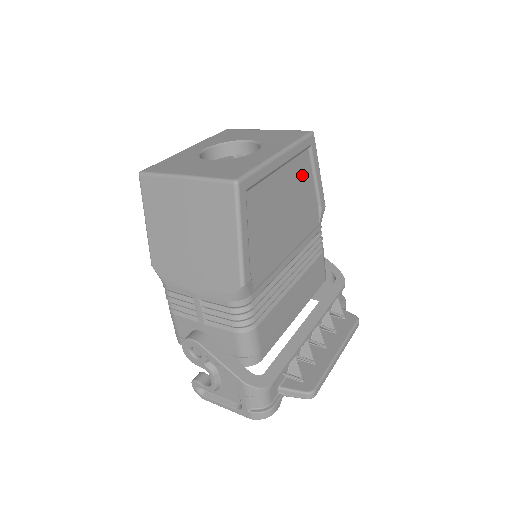
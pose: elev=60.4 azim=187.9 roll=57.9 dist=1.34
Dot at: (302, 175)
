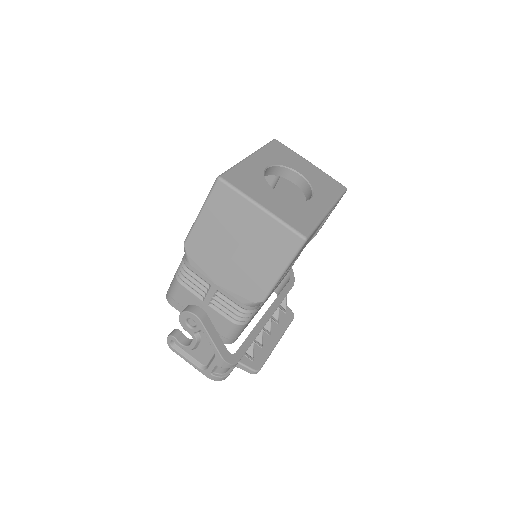
Dot at: occluded
